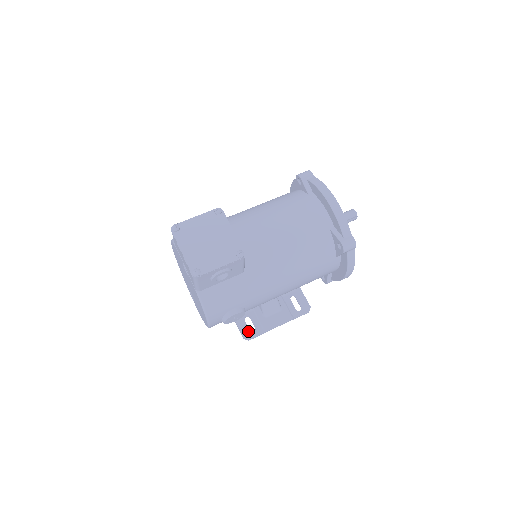
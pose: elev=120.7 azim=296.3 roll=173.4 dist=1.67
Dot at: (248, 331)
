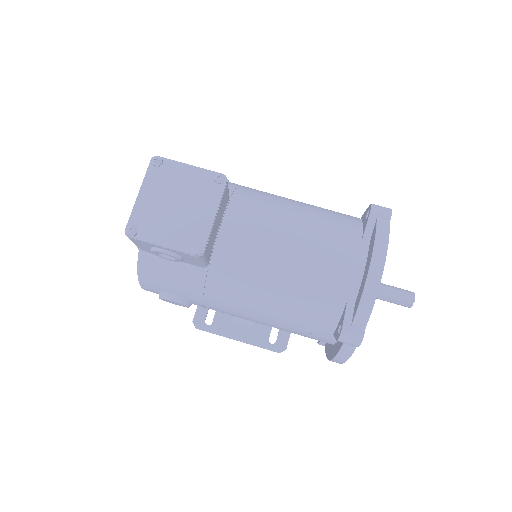
Dot at: (203, 319)
